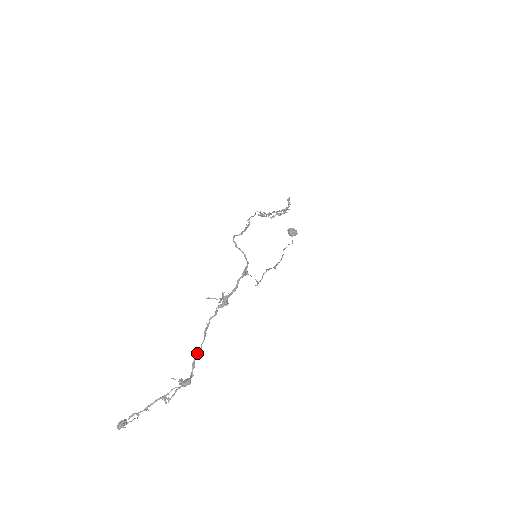
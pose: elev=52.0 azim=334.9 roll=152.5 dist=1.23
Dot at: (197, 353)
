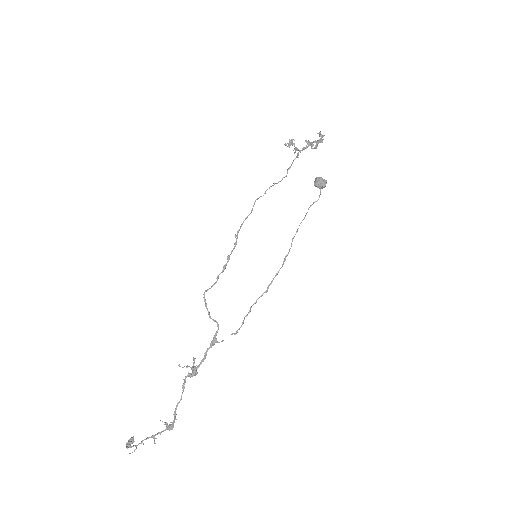
Dot at: (177, 404)
